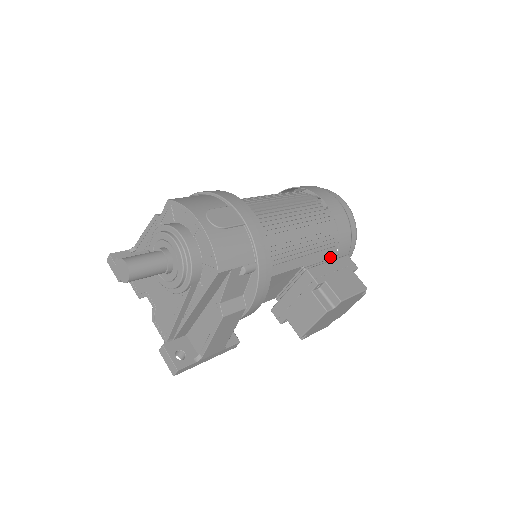
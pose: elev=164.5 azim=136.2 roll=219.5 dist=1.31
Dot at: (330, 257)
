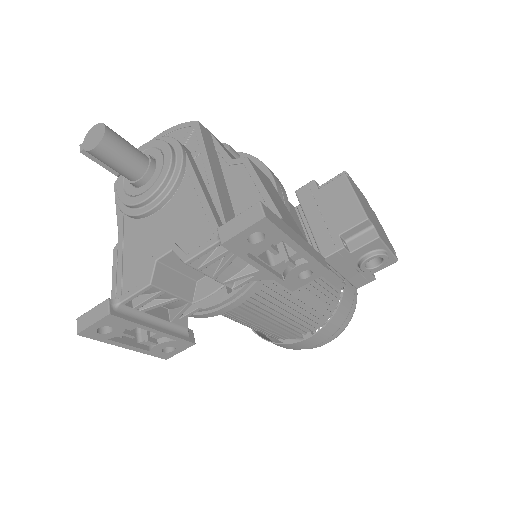
Dot at: occluded
